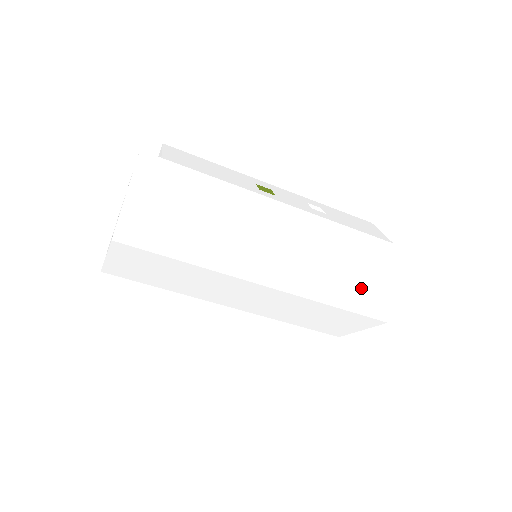
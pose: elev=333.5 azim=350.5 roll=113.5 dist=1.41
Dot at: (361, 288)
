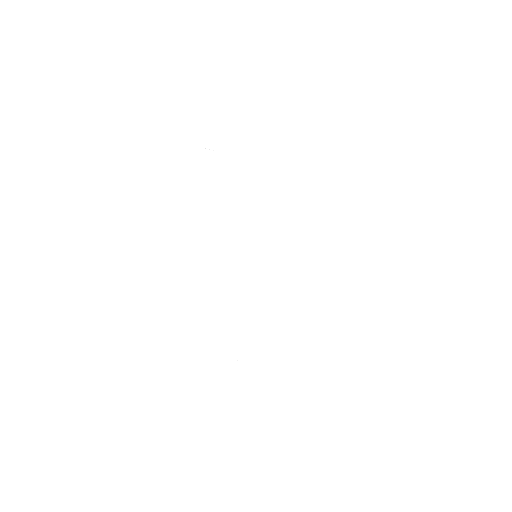
Dot at: occluded
